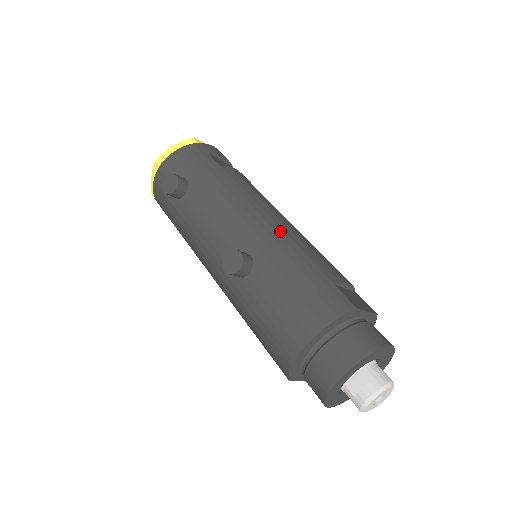
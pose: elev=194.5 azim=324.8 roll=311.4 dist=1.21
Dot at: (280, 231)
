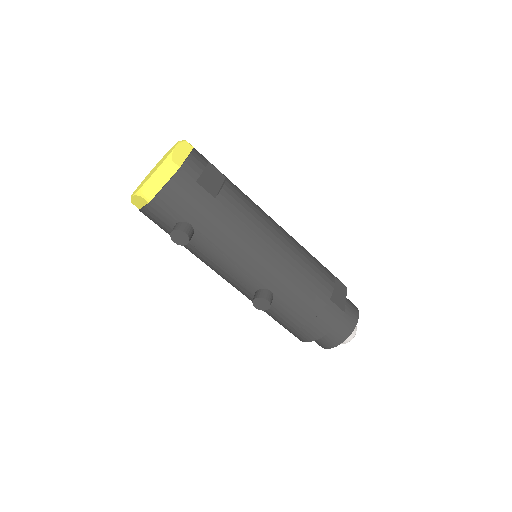
Dot at: (287, 264)
